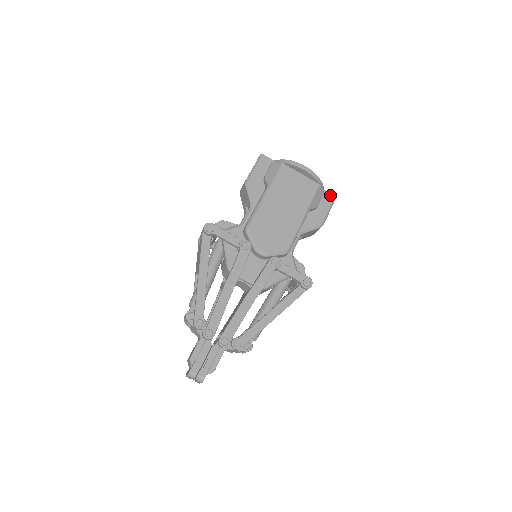
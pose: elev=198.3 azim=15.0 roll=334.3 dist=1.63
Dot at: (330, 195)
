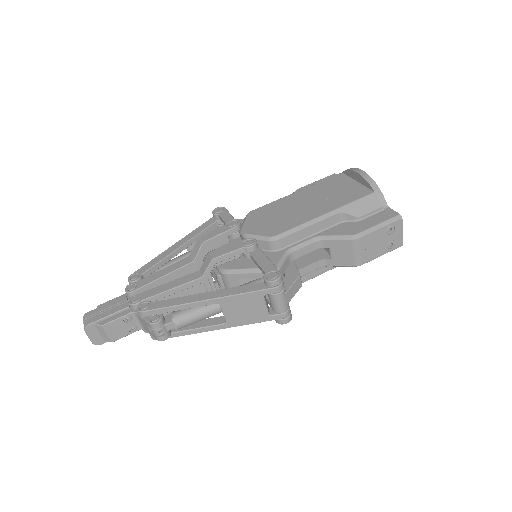
Dot at: (393, 212)
